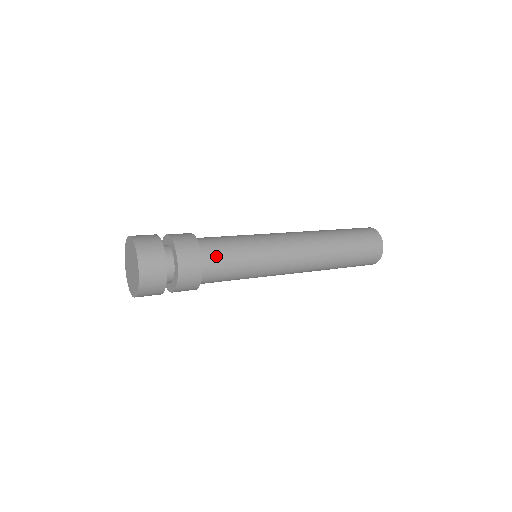
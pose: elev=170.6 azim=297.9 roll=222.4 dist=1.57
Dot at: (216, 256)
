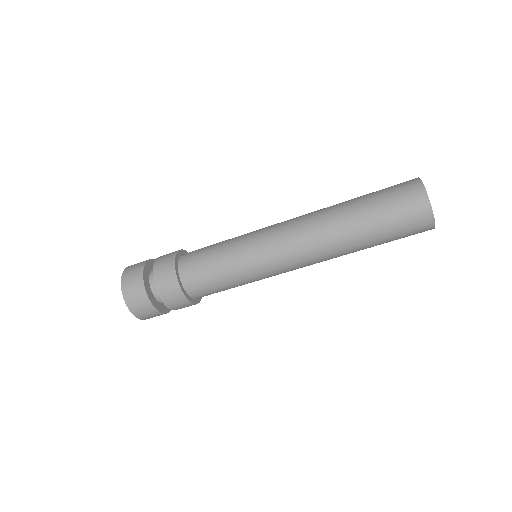
Dot at: (196, 250)
